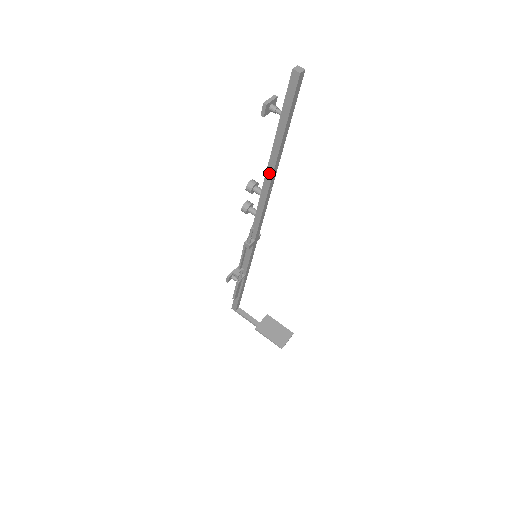
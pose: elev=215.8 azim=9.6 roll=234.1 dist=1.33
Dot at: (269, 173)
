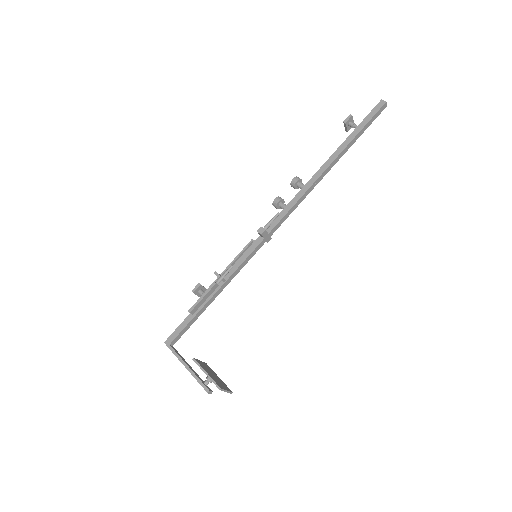
Dot at: (324, 167)
